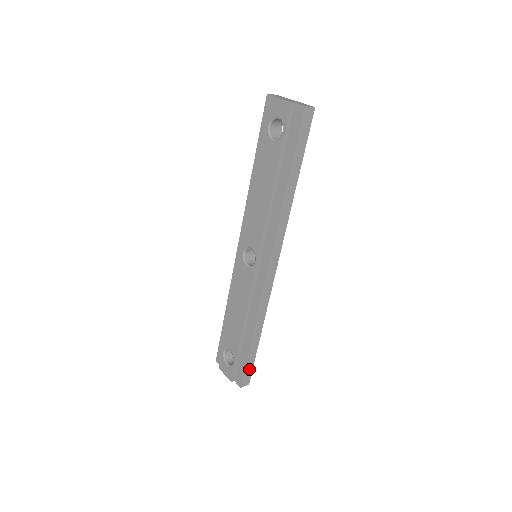
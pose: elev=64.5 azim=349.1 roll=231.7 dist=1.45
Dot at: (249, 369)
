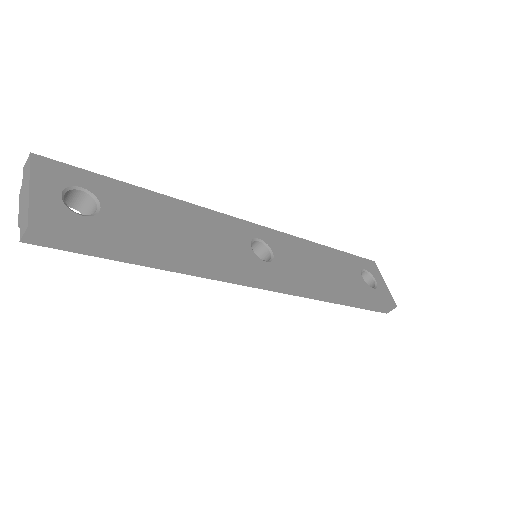
Dot at: (377, 306)
